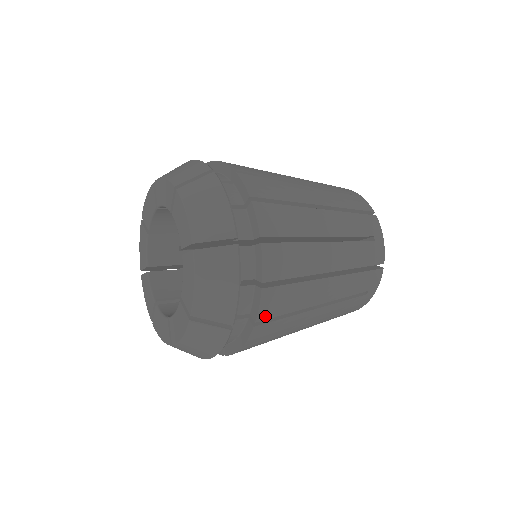
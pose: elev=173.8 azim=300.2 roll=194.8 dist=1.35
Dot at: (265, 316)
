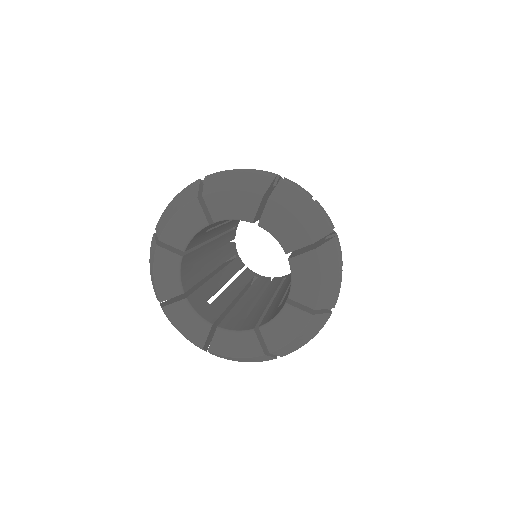
Dot at: occluded
